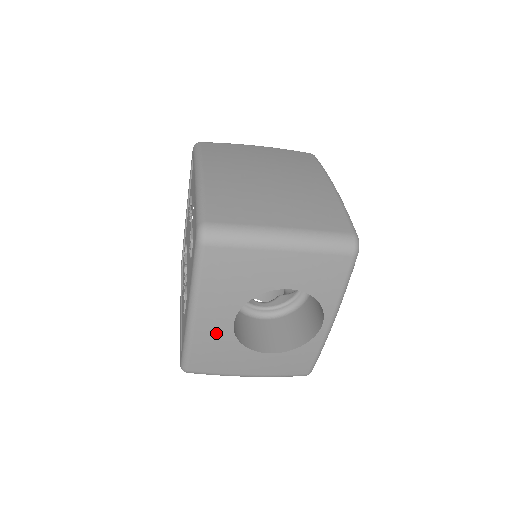
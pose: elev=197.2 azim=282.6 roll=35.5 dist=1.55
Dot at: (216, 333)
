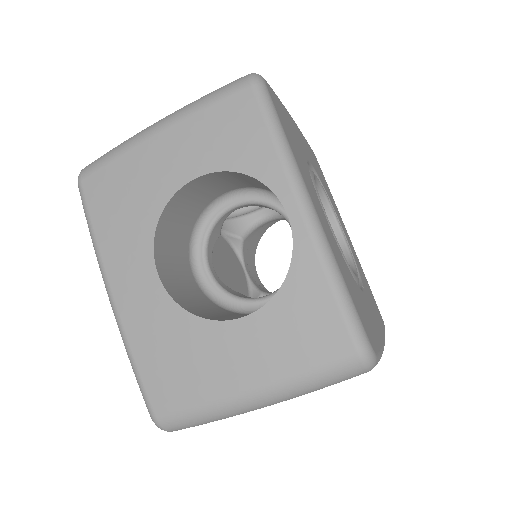
Dot at: (147, 307)
